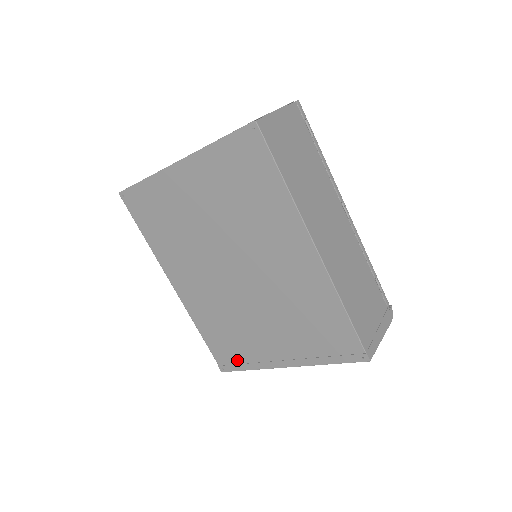
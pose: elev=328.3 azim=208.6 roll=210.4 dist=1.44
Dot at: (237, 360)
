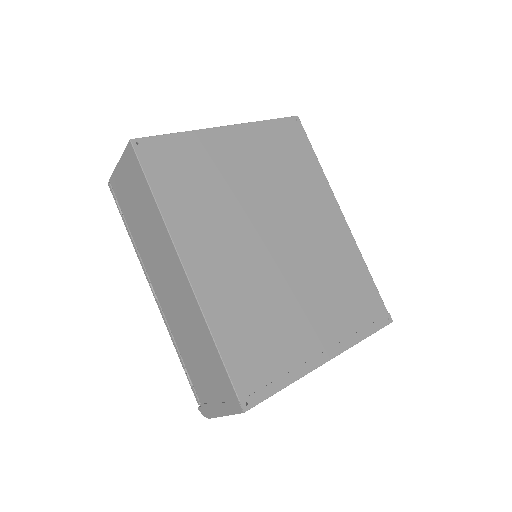
Dot at: (269, 376)
